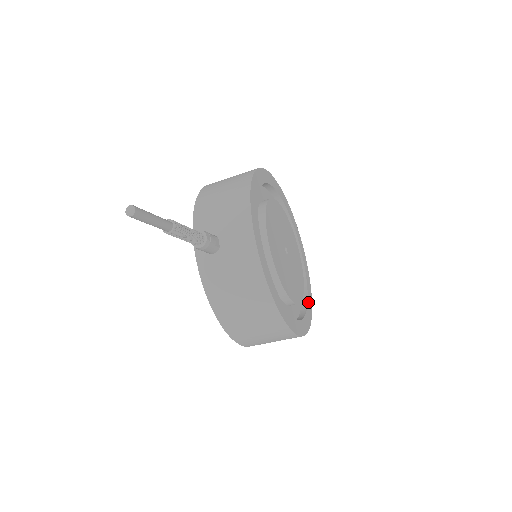
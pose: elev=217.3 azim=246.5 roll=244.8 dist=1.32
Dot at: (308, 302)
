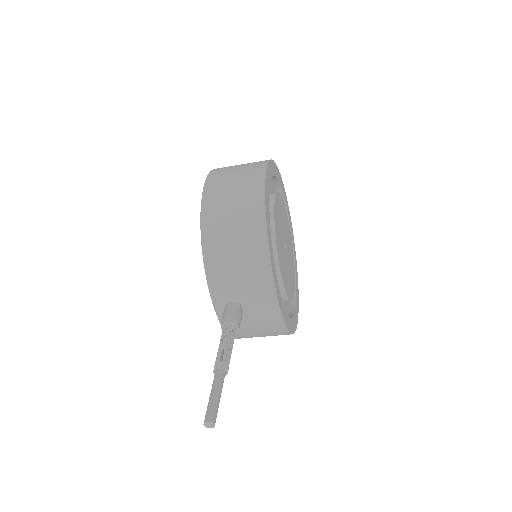
Dot at: (294, 255)
